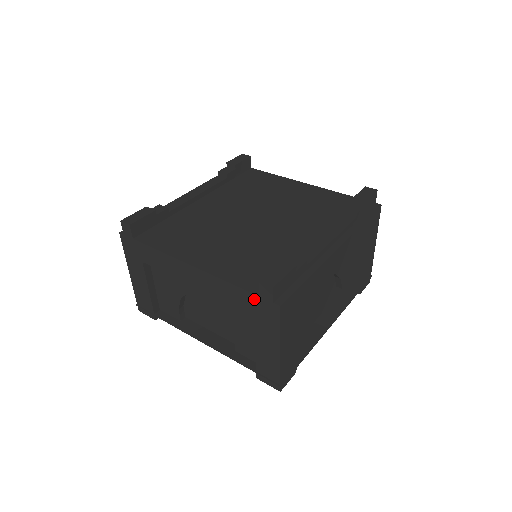
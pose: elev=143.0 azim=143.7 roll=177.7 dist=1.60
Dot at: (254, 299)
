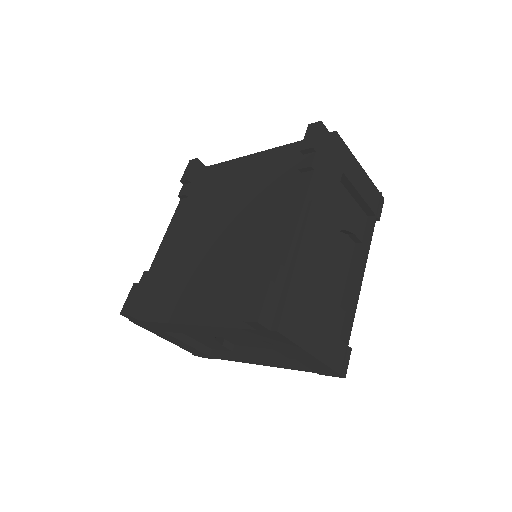
Dot at: (255, 332)
